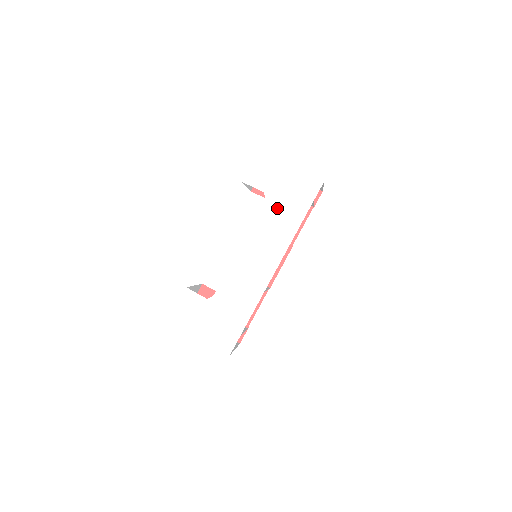
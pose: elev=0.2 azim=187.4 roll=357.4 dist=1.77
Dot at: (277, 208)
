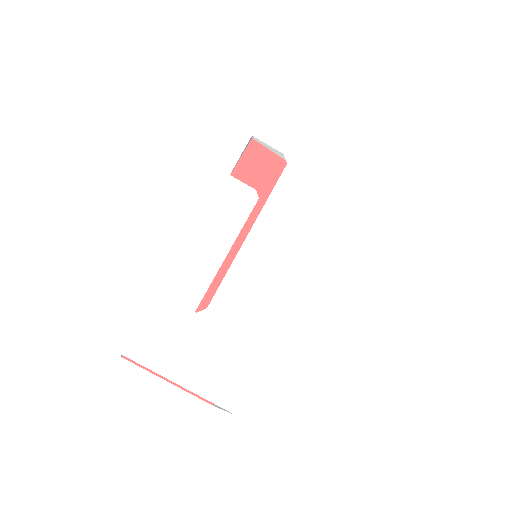
Dot at: (303, 178)
